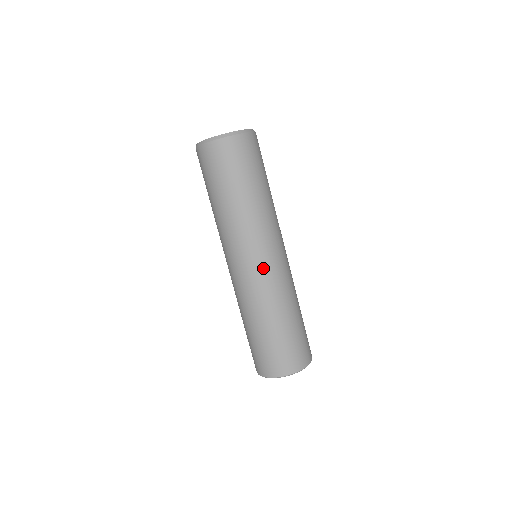
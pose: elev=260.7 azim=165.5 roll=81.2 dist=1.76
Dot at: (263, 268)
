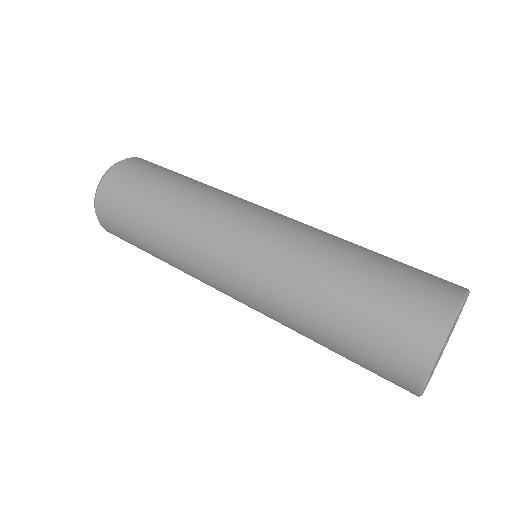
Dot at: (259, 230)
